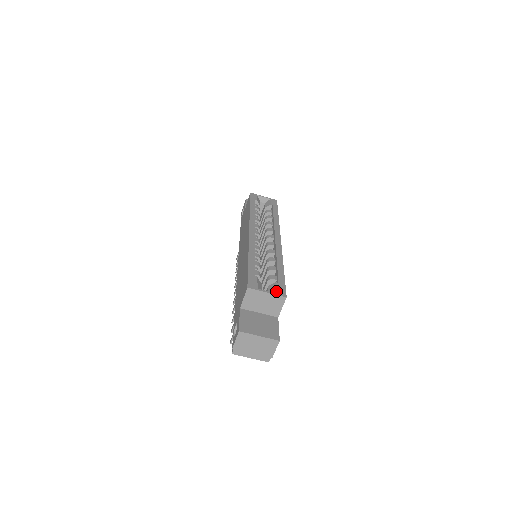
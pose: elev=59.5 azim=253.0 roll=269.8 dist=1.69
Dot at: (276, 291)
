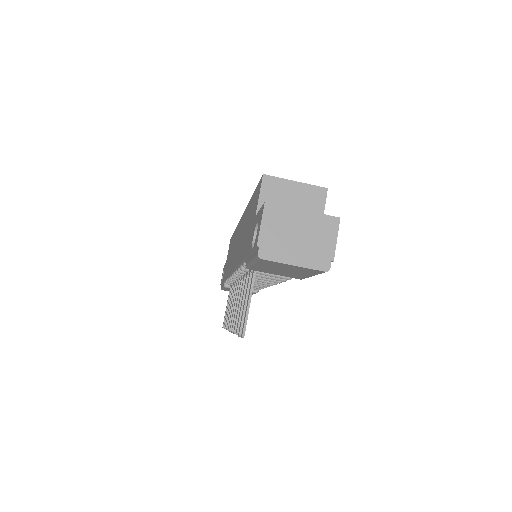
Dot at: (308, 187)
